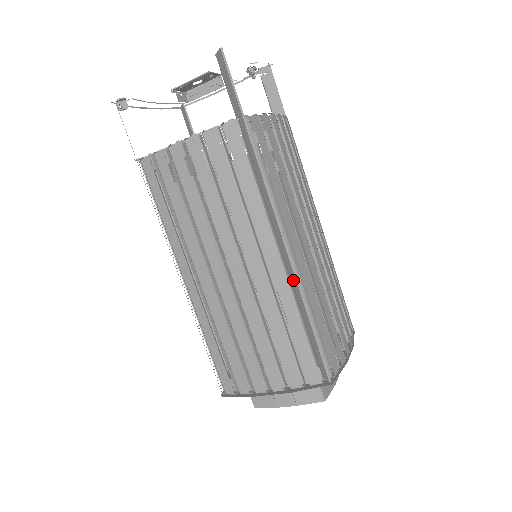
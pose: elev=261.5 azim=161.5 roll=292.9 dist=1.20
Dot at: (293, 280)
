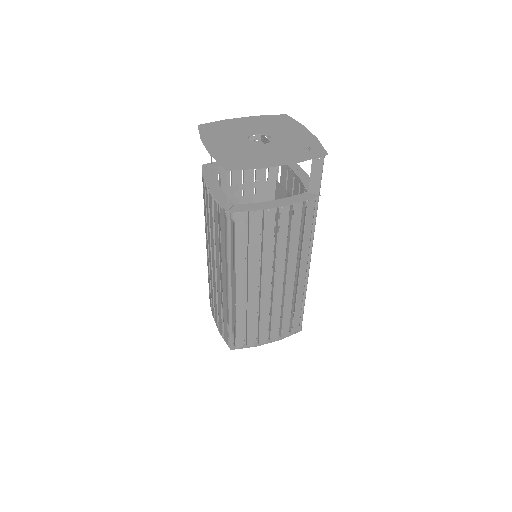
Dot at: occluded
